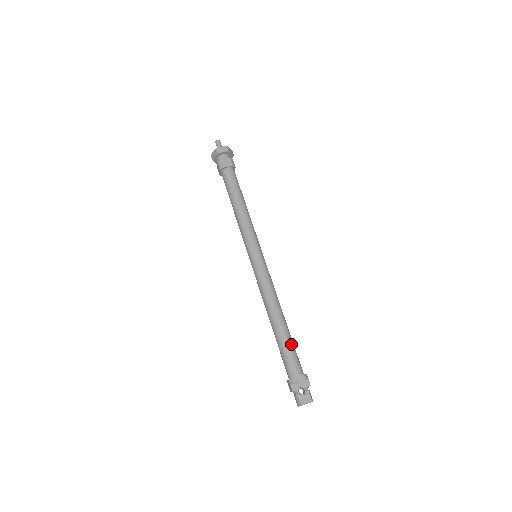
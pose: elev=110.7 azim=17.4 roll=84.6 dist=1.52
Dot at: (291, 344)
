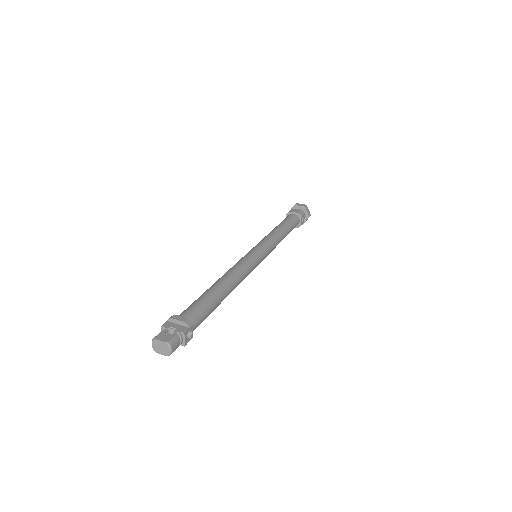
Dot at: (208, 300)
